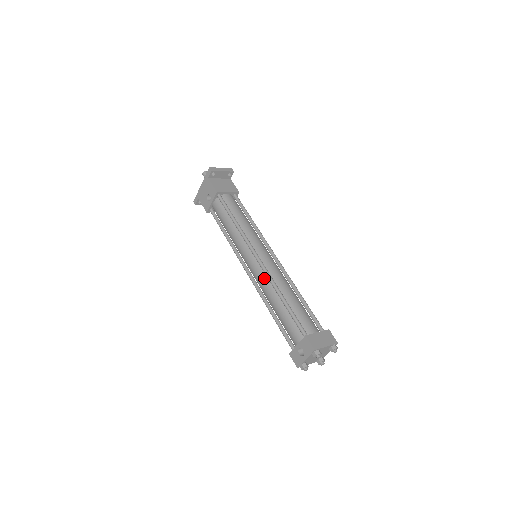
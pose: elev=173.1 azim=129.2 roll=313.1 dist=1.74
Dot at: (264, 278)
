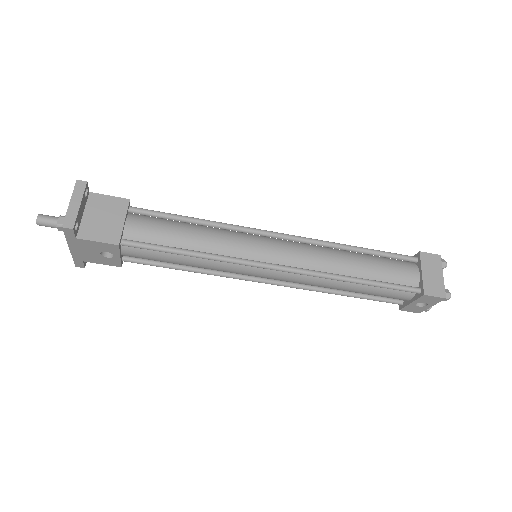
Dot at: (307, 278)
